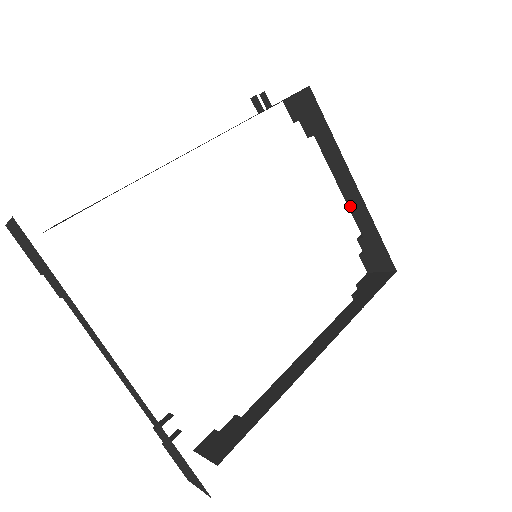
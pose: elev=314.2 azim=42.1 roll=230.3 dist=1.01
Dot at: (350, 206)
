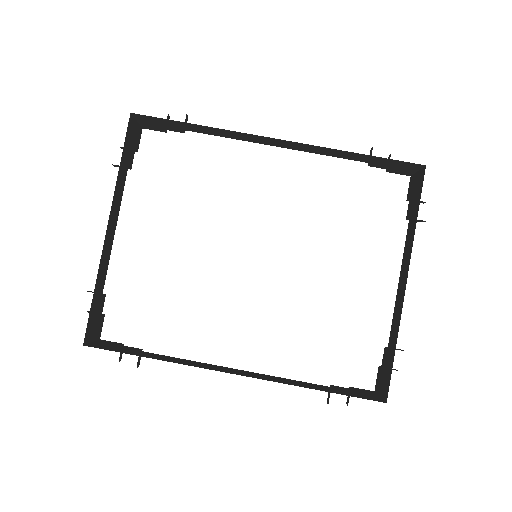
Dot at: (396, 306)
